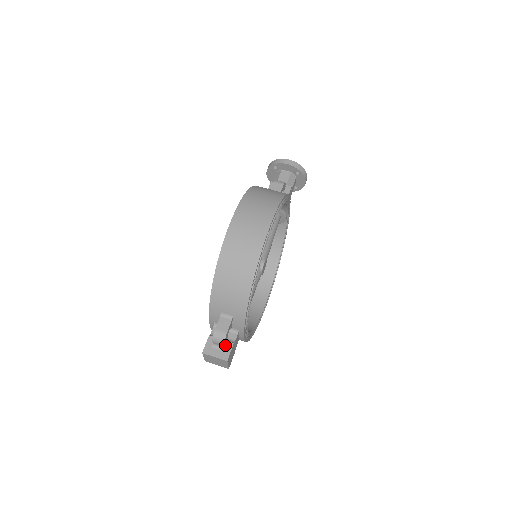
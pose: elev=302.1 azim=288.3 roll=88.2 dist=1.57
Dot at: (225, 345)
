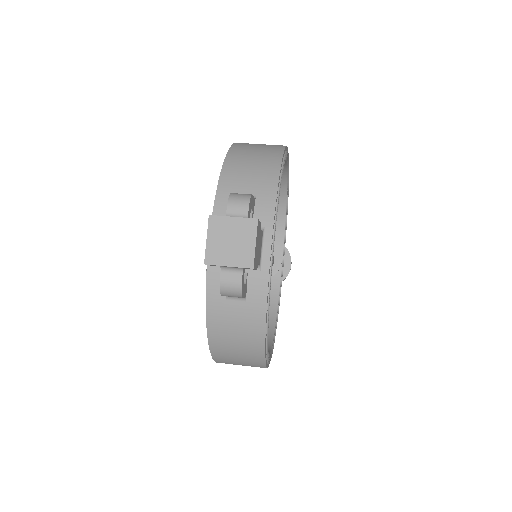
Dot at: occluded
